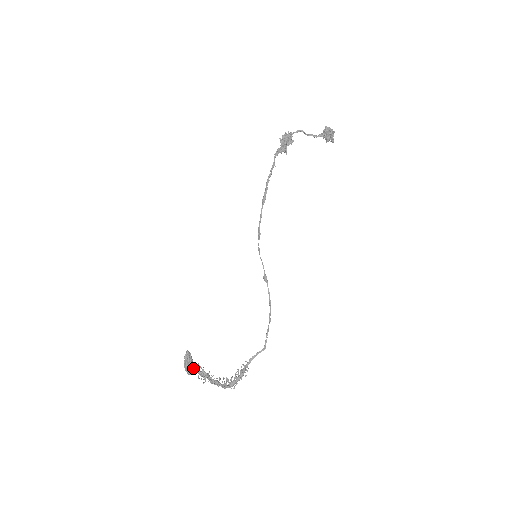
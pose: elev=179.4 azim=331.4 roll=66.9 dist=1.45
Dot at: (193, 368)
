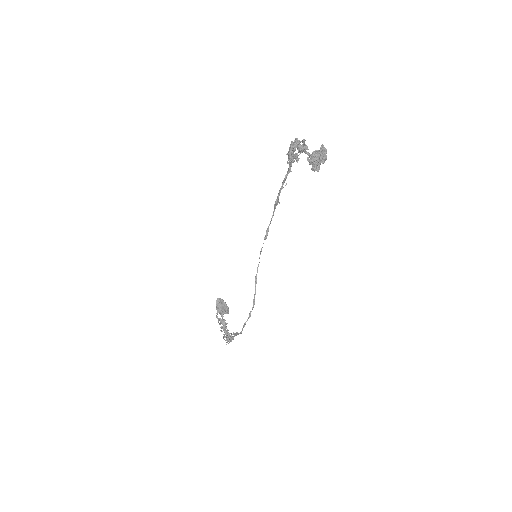
Dot at: (222, 312)
